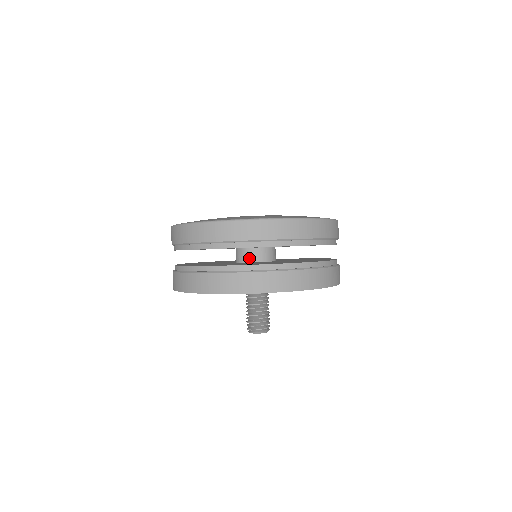
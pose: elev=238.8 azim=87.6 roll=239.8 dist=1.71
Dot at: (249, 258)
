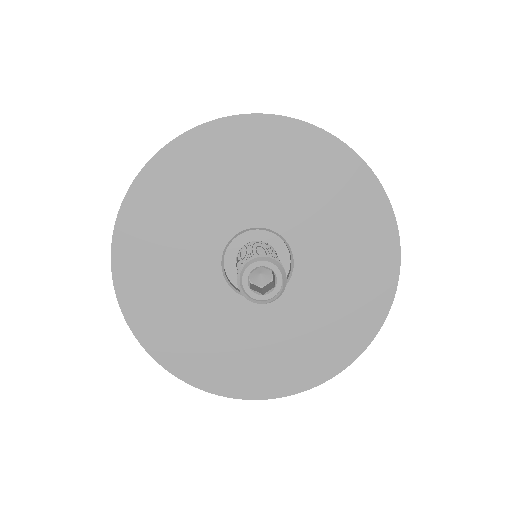
Dot at: occluded
